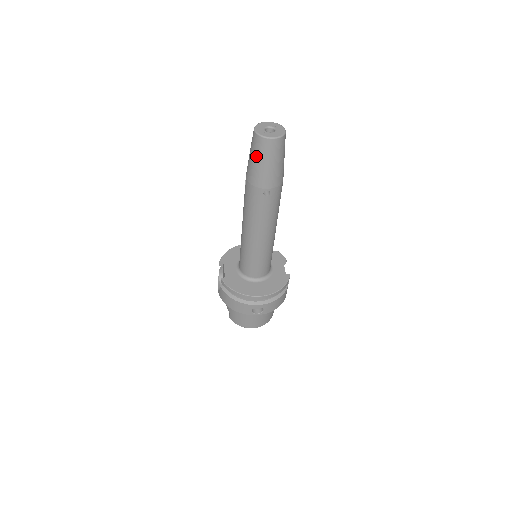
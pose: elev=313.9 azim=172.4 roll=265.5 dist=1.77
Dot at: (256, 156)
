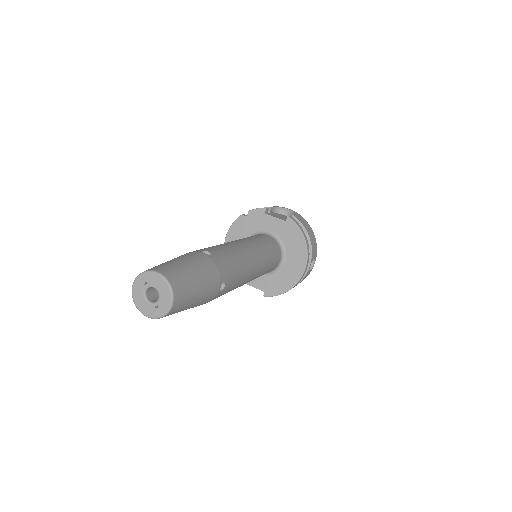
Dot at: occluded
